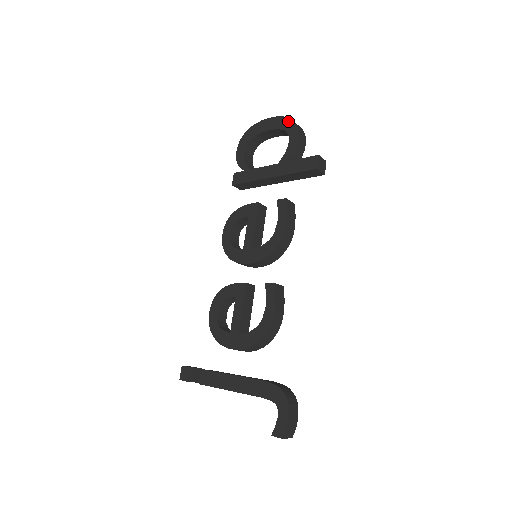
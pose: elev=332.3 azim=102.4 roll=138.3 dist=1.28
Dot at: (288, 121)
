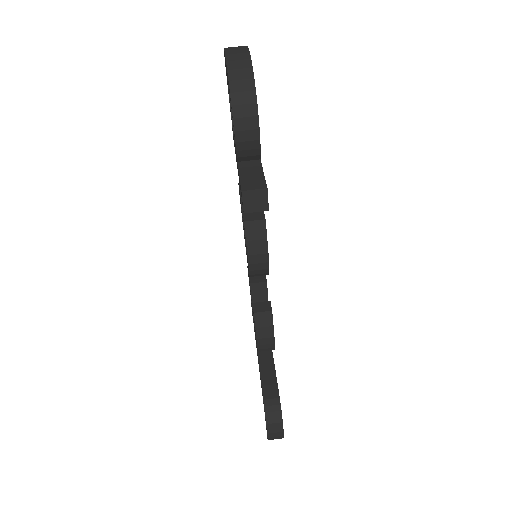
Dot at: occluded
